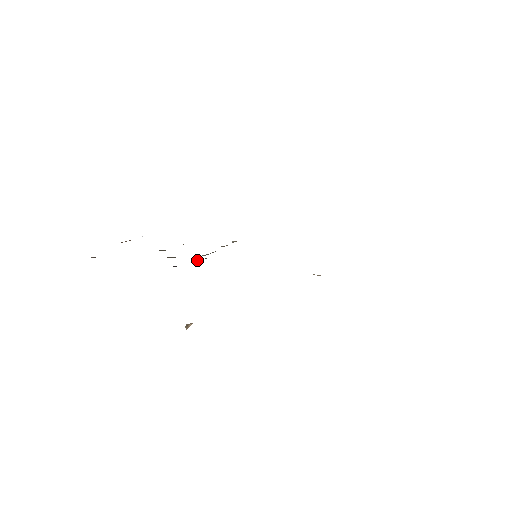
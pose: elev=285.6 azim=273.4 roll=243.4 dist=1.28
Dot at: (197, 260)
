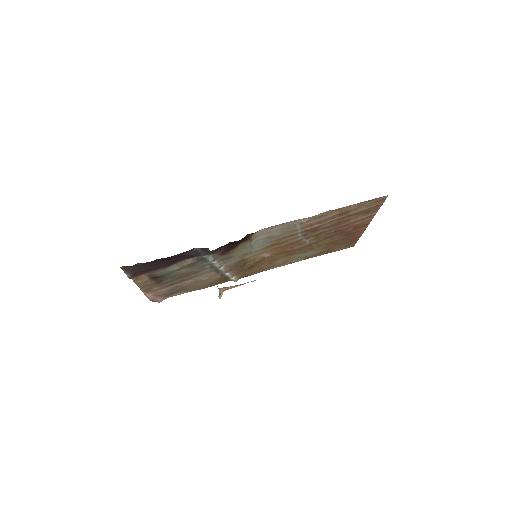
Dot at: (211, 259)
